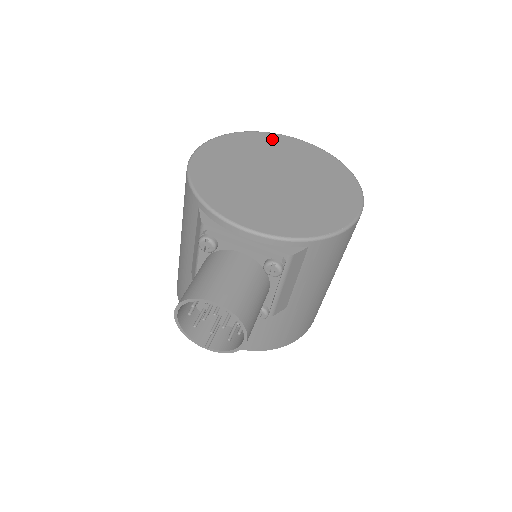
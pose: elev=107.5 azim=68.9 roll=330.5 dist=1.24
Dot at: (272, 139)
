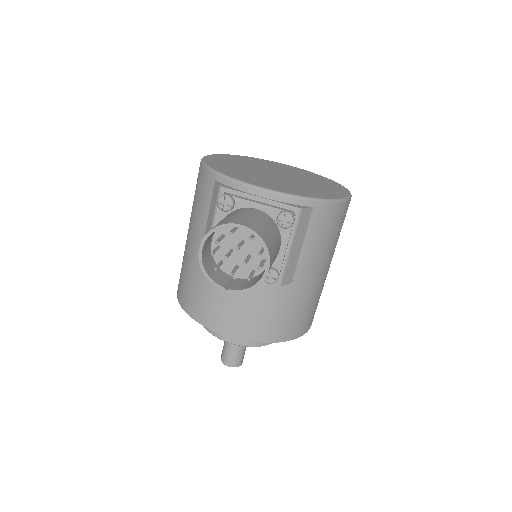
Dot at: (266, 161)
